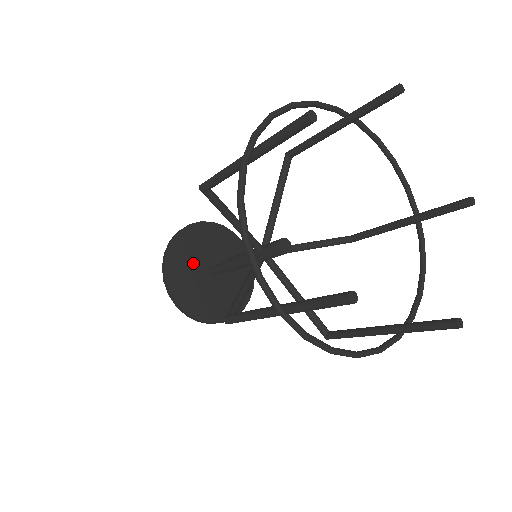
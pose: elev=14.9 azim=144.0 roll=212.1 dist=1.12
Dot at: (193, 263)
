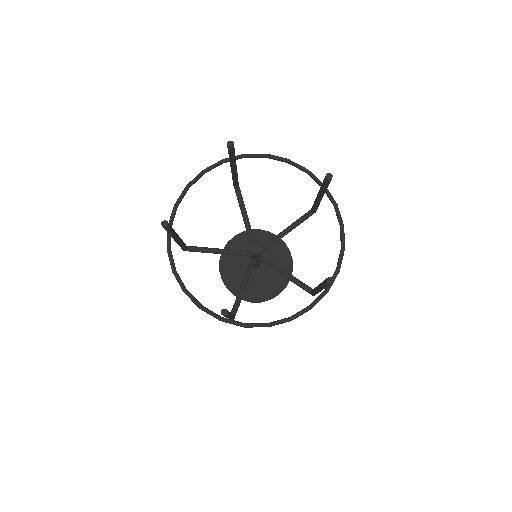
Dot at: (240, 267)
